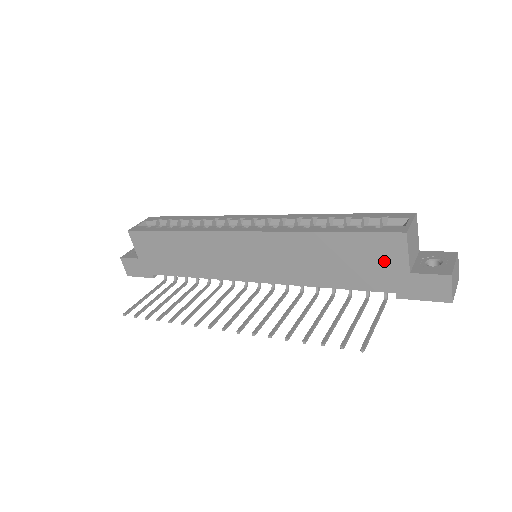
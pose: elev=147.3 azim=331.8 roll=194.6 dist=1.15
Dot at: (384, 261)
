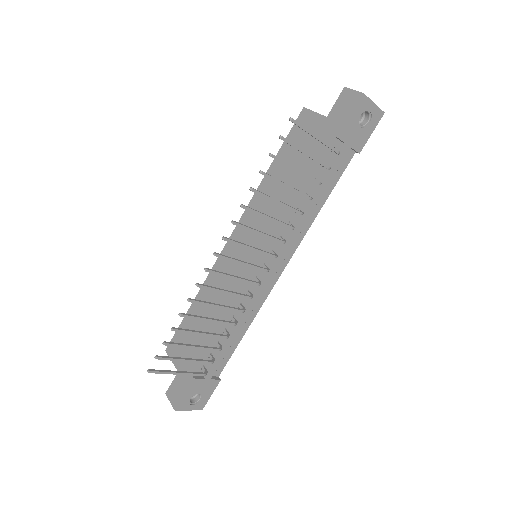
Dot at: occluded
